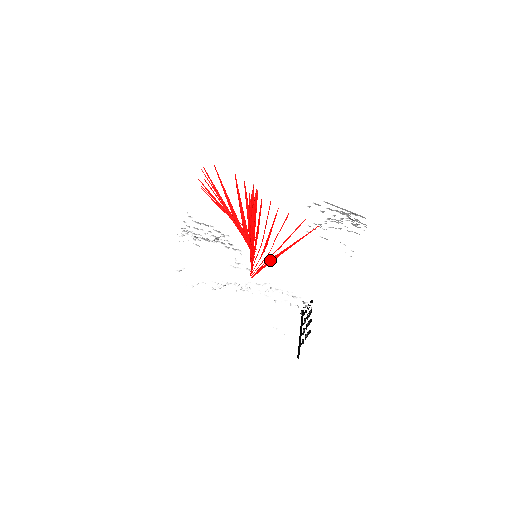
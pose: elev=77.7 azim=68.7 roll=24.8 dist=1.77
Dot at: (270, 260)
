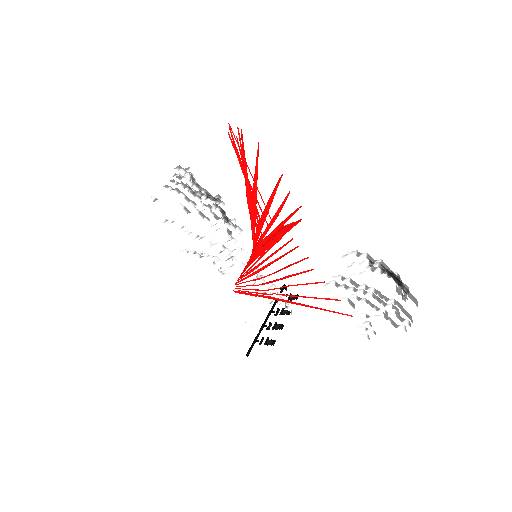
Dot at: (267, 296)
